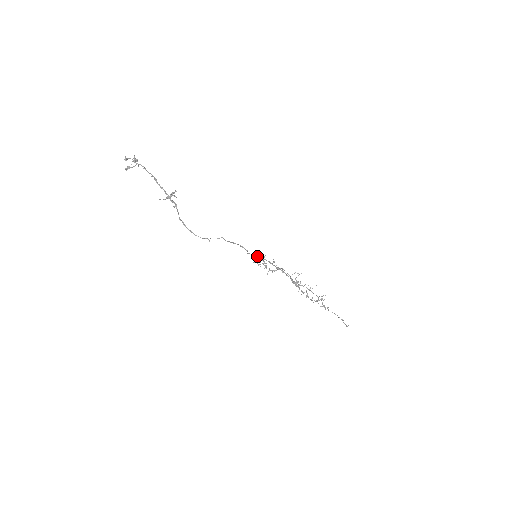
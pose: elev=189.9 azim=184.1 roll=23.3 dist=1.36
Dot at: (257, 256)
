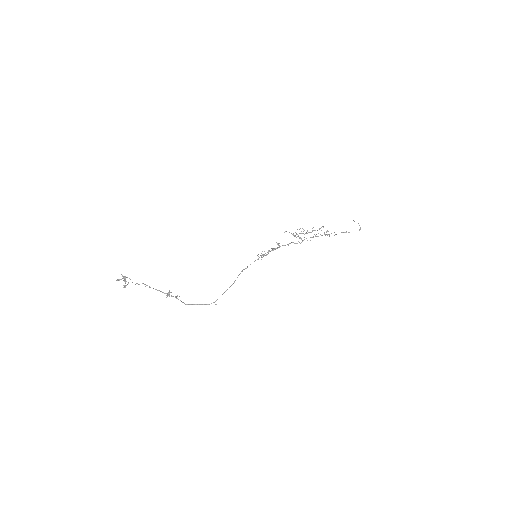
Dot at: occluded
